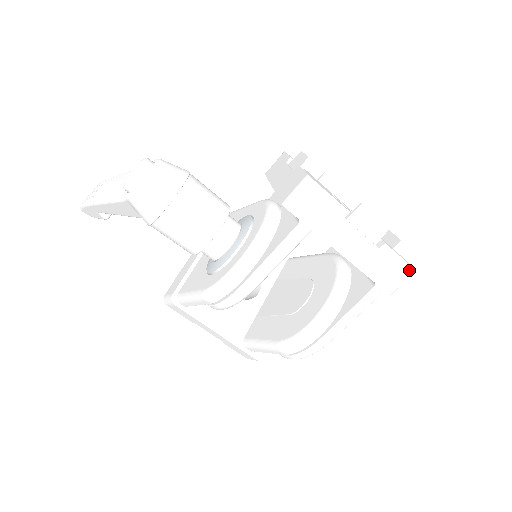
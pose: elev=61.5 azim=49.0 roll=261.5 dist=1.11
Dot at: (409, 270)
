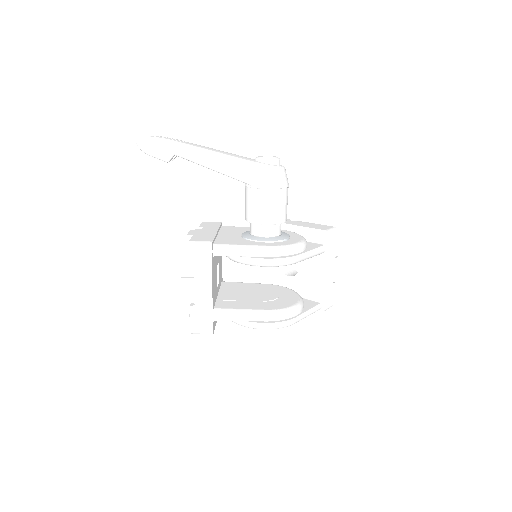
Dot at: (332, 304)
